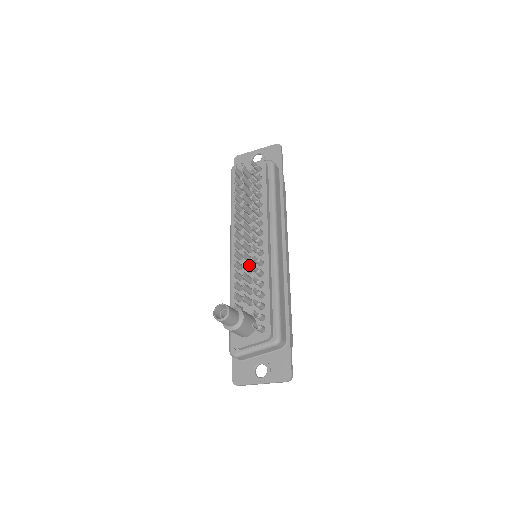
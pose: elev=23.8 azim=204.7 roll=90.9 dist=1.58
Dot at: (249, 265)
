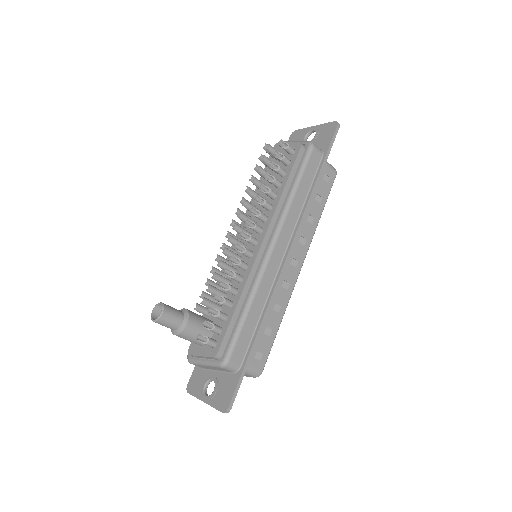
Dot at: occluded
